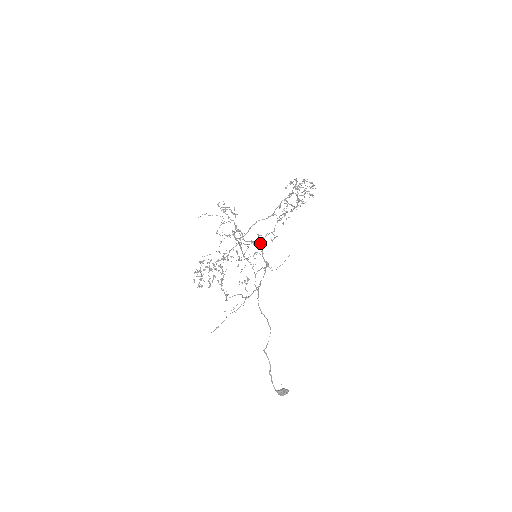
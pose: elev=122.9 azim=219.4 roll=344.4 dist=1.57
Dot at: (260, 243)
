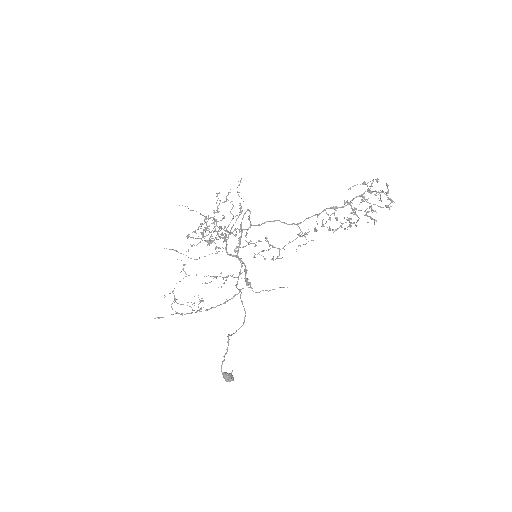
Dot at: occluded
